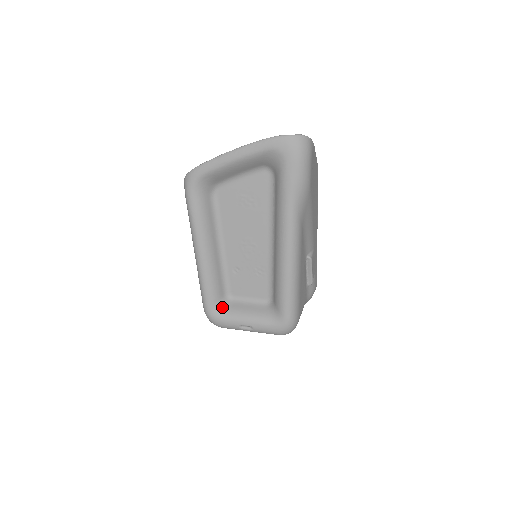
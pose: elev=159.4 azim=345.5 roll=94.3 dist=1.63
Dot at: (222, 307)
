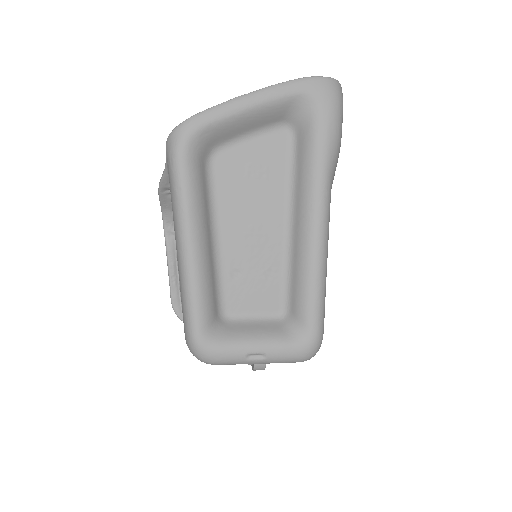
Dot at: (218, 331)
